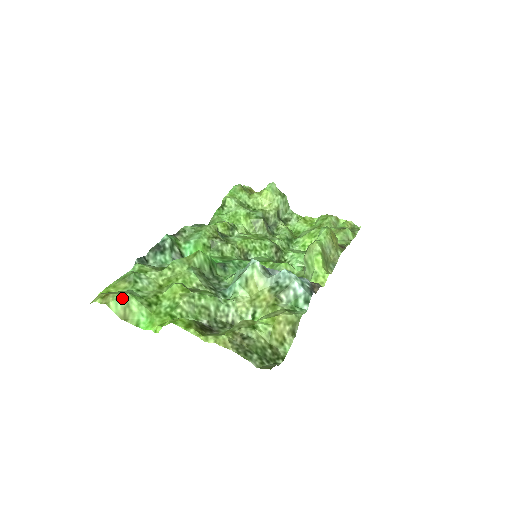
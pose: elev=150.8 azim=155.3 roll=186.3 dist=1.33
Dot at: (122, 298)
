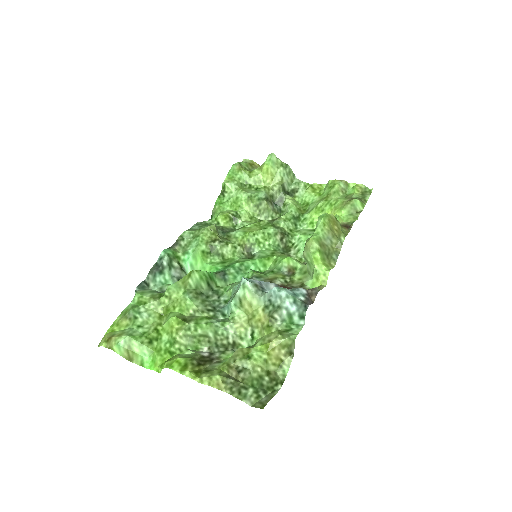
Dot at: (123, 342)
